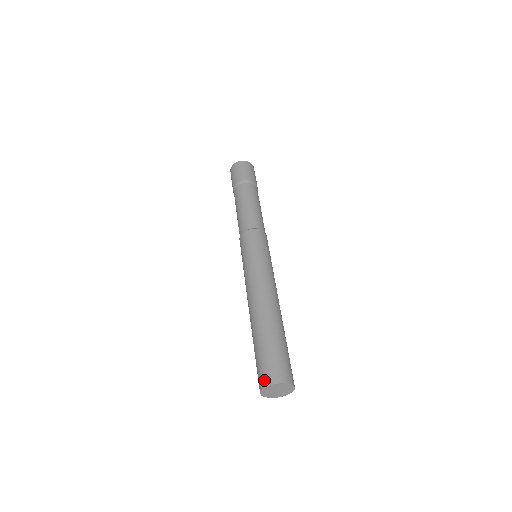
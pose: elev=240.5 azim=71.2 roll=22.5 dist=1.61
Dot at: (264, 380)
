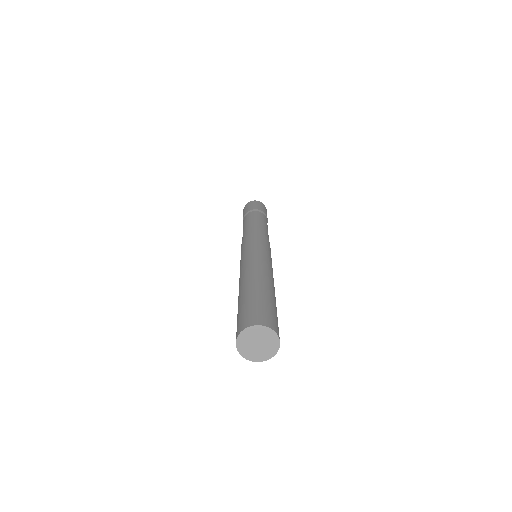
Dot at: (251, 321)
